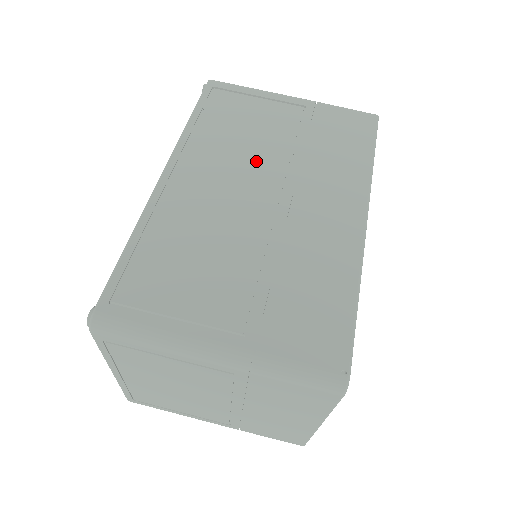
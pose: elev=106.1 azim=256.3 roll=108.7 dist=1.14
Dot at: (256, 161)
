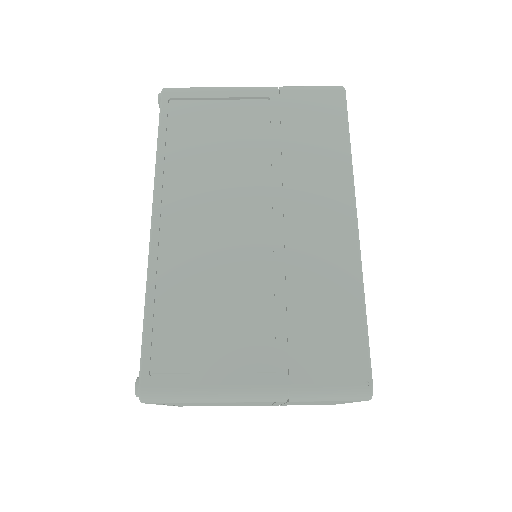
Dot at: (237, 182)
